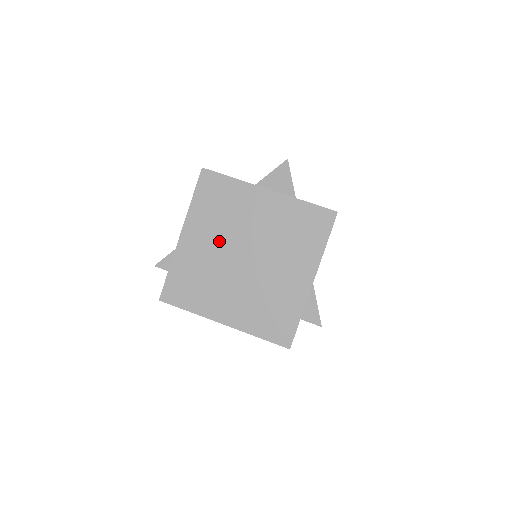
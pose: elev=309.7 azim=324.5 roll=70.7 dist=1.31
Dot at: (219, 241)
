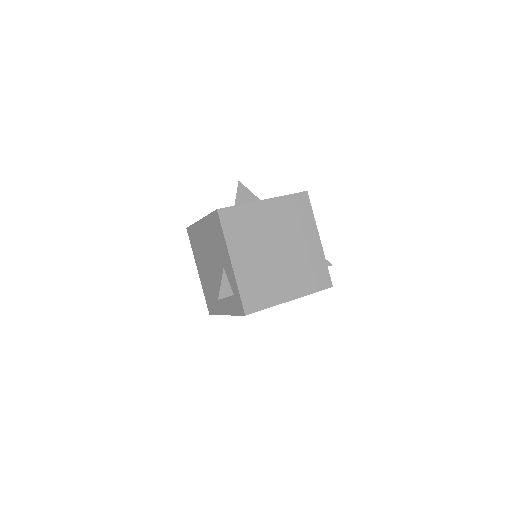
Dot at: (257, 250)
